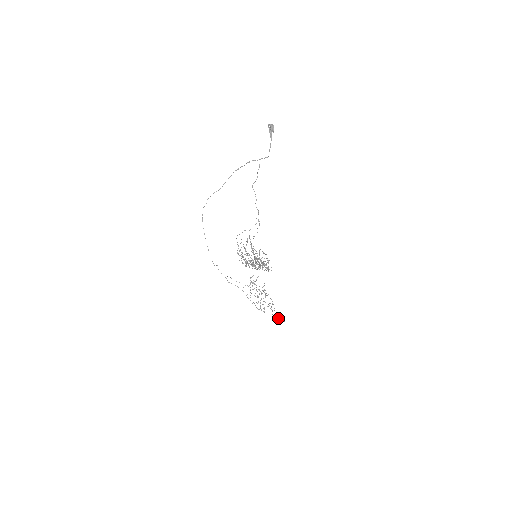
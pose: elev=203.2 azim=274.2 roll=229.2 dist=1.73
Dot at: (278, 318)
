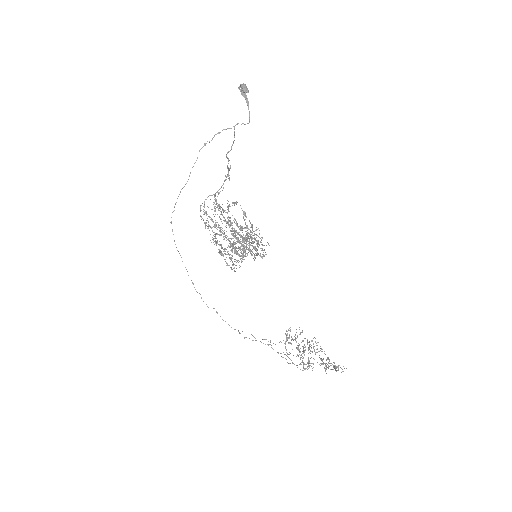
Dot at: occluded
